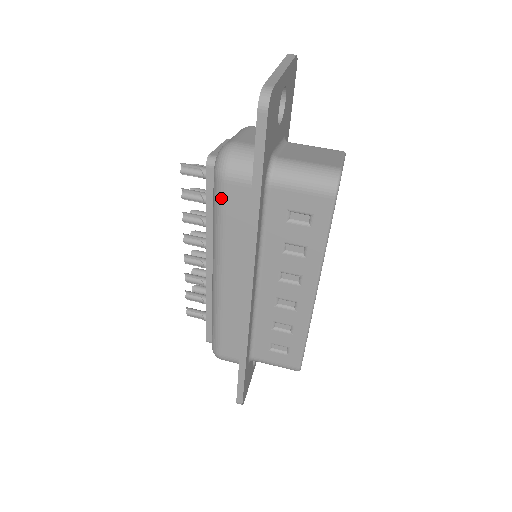
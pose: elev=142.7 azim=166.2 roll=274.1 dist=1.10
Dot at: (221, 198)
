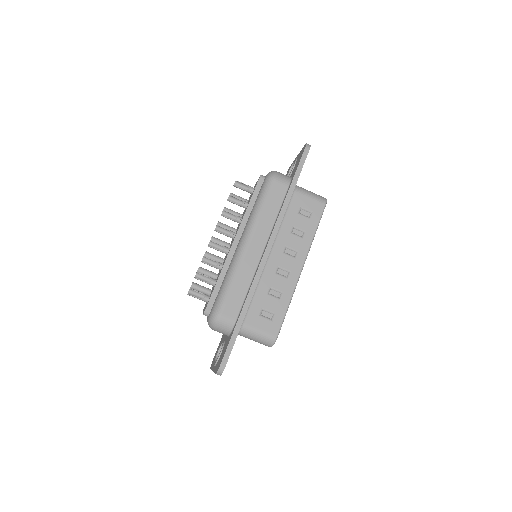
Dot at: (269, 189)
